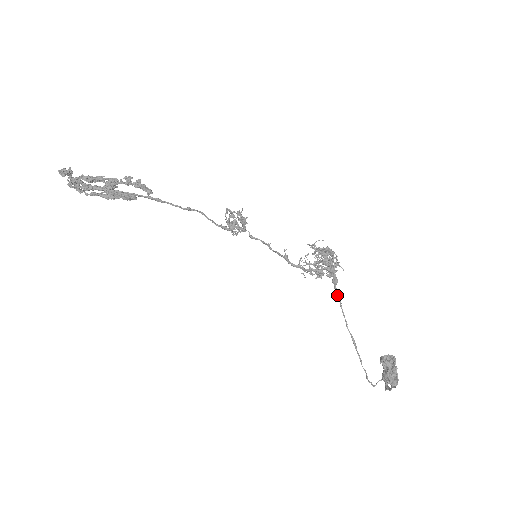
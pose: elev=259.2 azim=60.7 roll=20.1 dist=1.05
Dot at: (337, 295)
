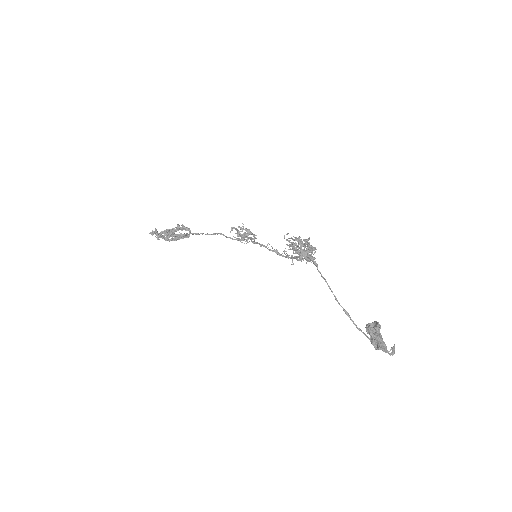
Dot at: (321, 274)
